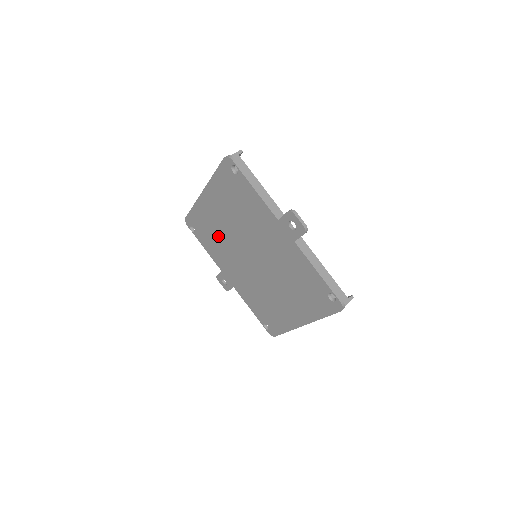
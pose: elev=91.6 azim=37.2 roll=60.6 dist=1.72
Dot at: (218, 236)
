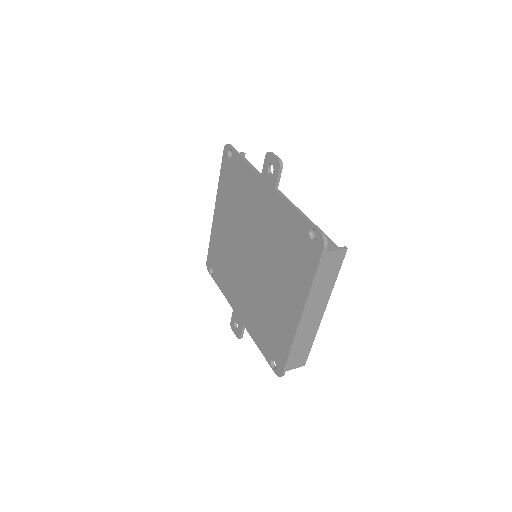
Dot at: (227, 257)
